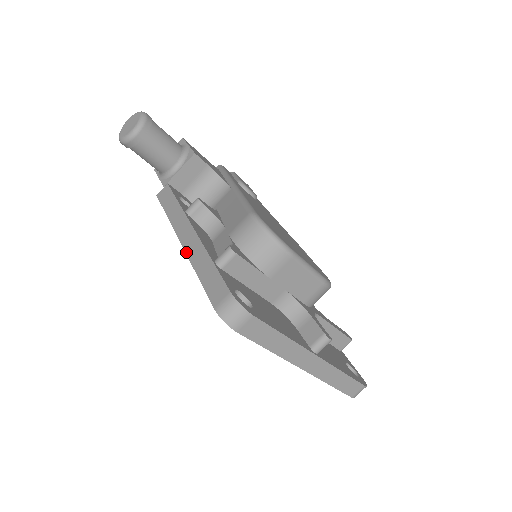
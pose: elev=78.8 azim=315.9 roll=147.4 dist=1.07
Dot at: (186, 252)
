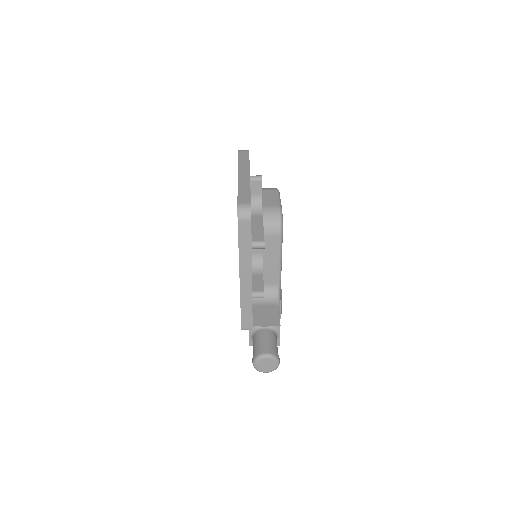
Dot at: occluded
